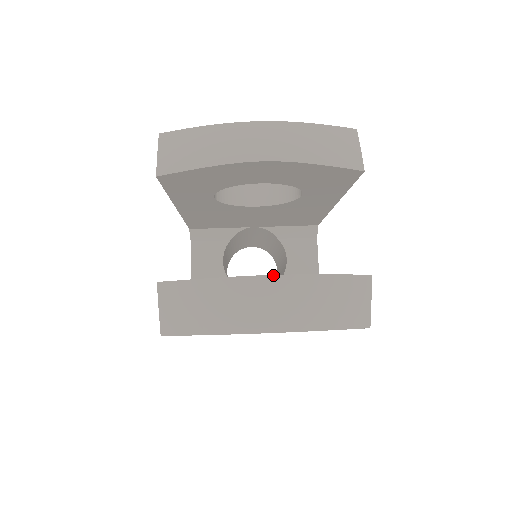
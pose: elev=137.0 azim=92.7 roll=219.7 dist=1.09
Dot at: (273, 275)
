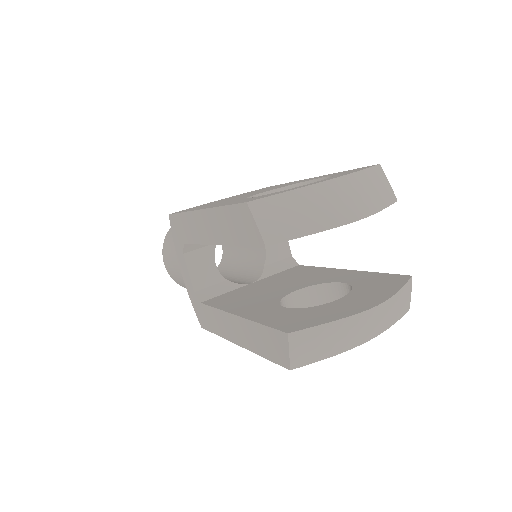
Dot at: (379, 305)
